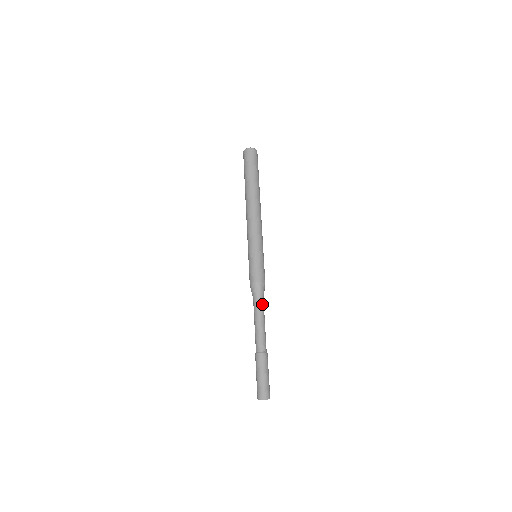
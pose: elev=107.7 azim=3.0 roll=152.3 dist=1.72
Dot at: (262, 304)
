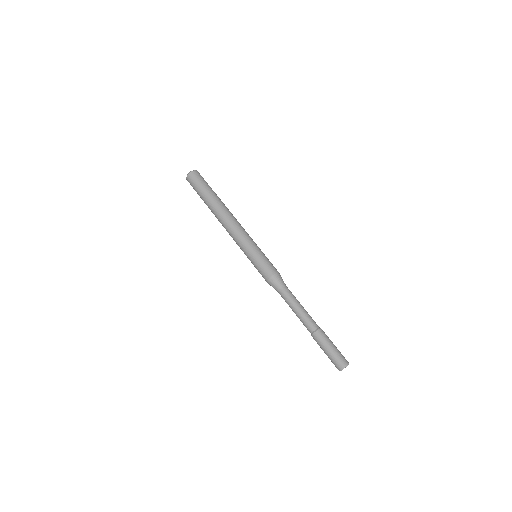
Dot at: (290, 291)
